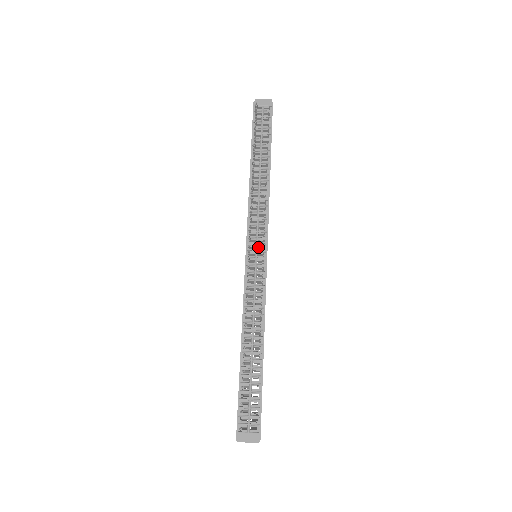
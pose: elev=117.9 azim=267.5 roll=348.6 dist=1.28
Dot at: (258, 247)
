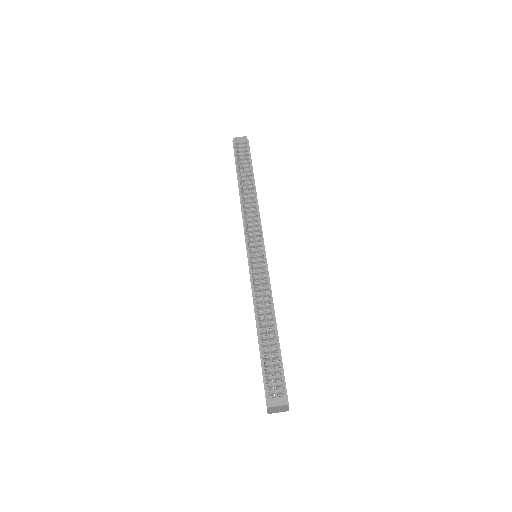
Dot at: (256, 246)
